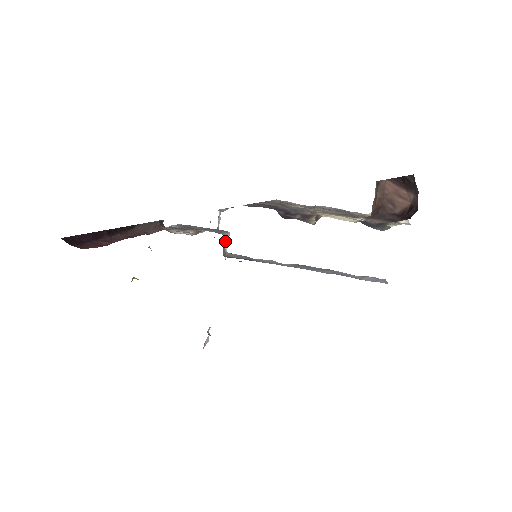
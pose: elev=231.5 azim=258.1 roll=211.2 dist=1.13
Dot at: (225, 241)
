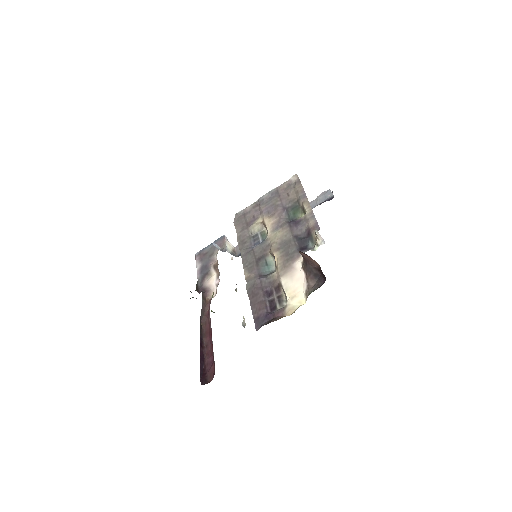
Dot at: (229, 247)
